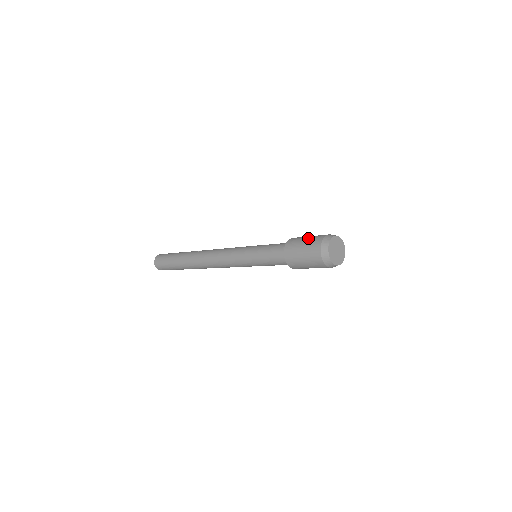
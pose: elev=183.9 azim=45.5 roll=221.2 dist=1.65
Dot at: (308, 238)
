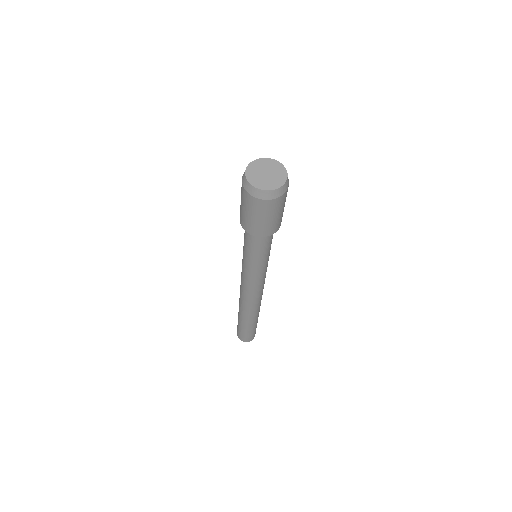
Dot at: occluded
